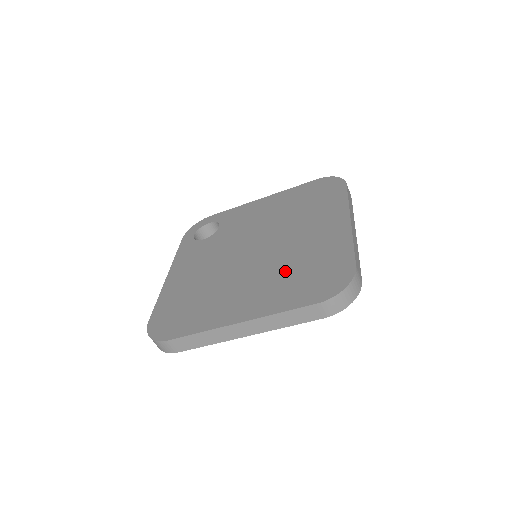
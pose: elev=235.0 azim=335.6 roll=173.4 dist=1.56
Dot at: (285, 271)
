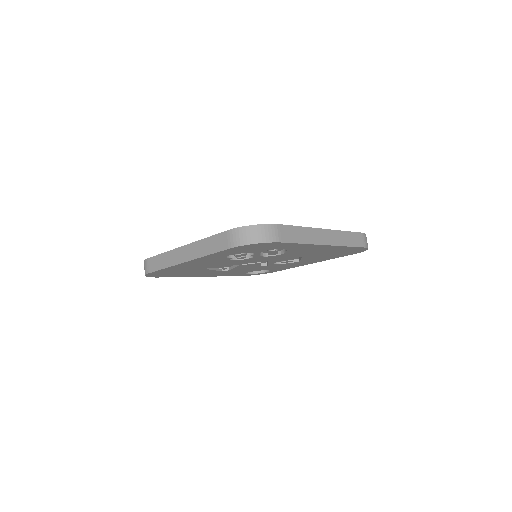
Dot at: occluded
